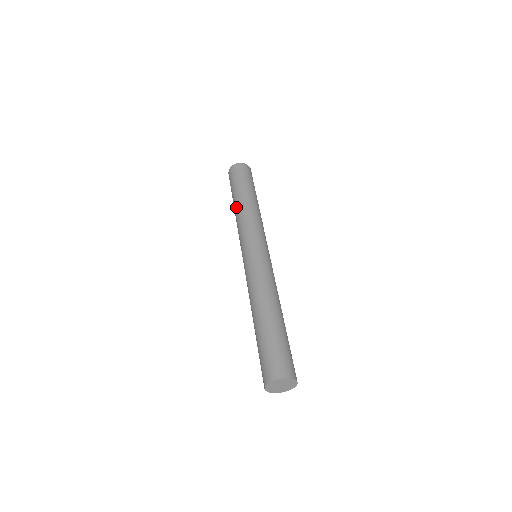
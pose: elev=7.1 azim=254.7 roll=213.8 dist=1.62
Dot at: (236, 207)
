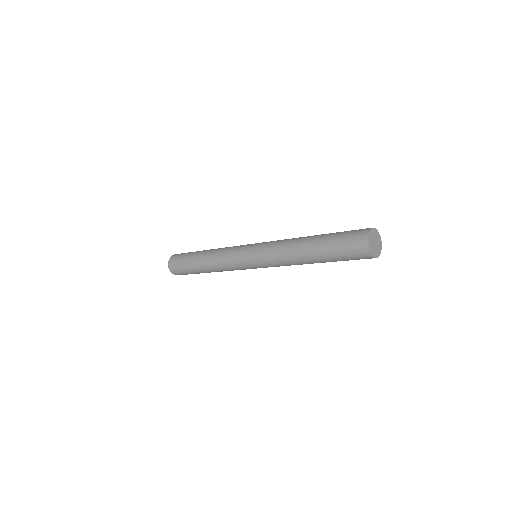
Dot at: (211, 249)
